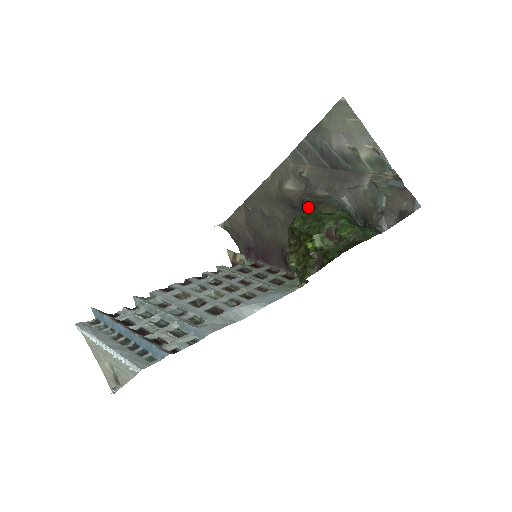
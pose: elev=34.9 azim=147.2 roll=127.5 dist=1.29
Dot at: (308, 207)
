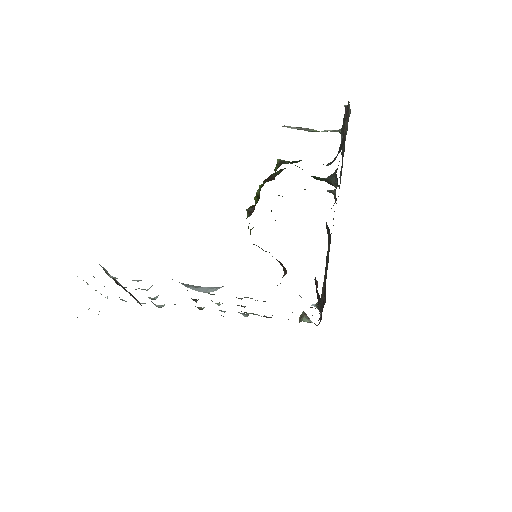
Dot at: occluded
